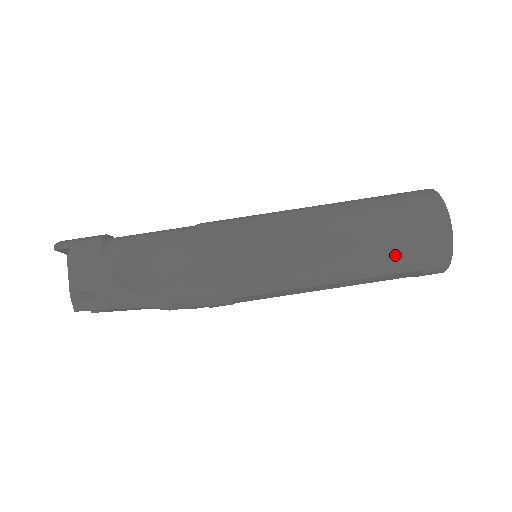
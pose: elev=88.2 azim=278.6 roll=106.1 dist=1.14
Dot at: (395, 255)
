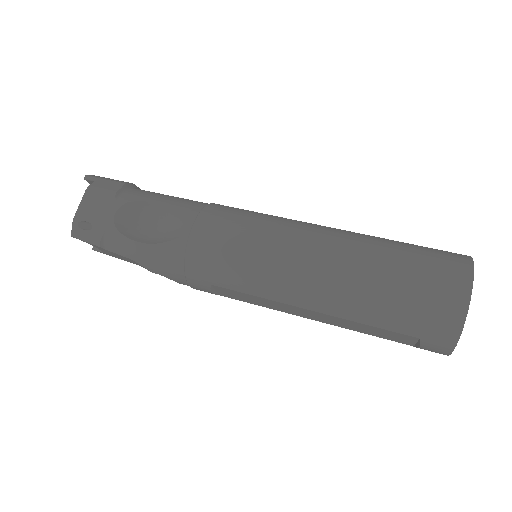
Dot at: (391, 306)
